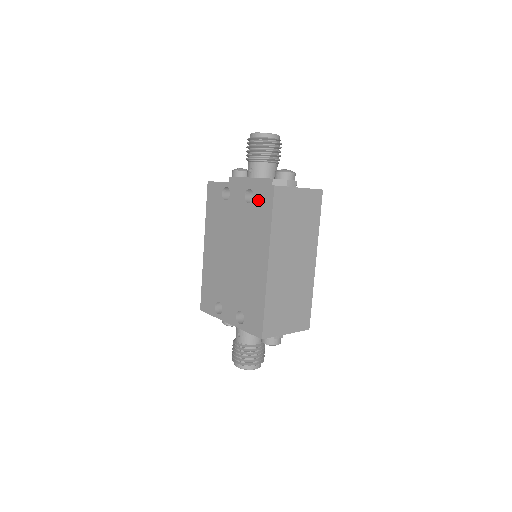
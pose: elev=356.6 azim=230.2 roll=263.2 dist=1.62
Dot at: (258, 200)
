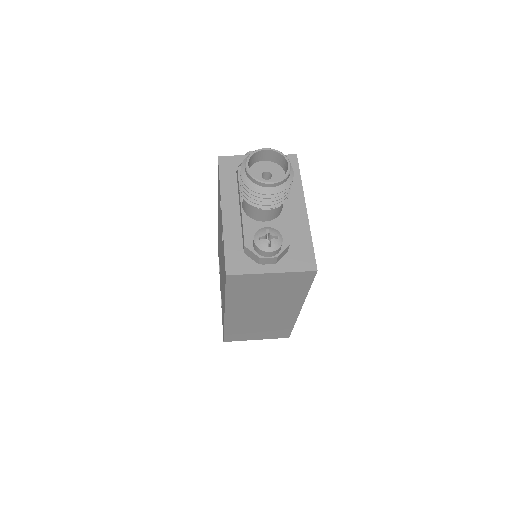
Dot at: occluded
